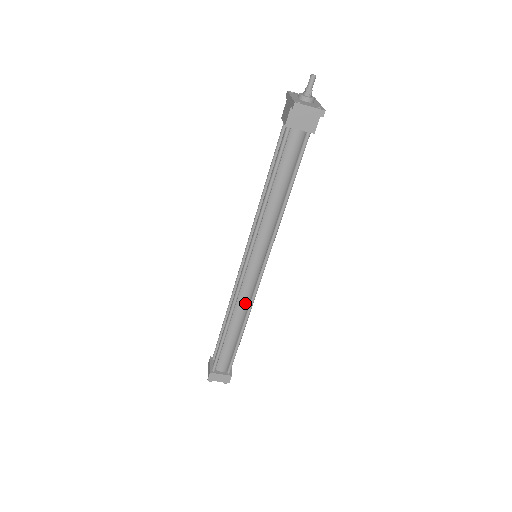
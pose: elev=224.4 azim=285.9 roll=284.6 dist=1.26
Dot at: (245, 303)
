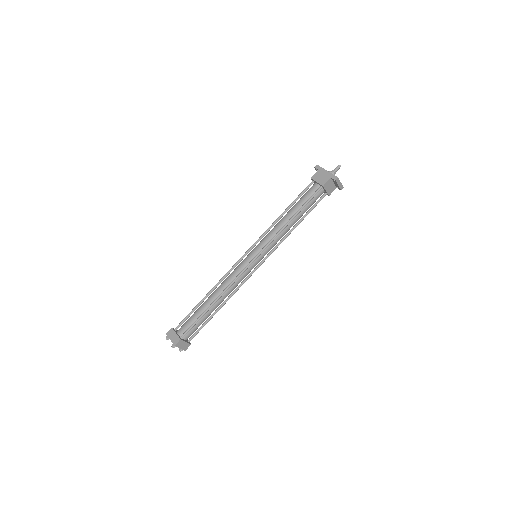
Dot at: (235, 287)
